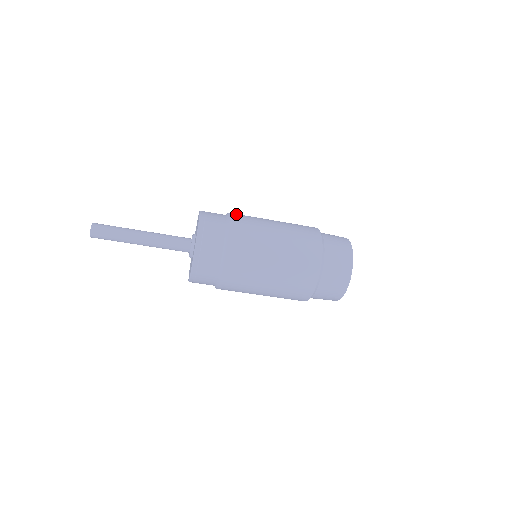
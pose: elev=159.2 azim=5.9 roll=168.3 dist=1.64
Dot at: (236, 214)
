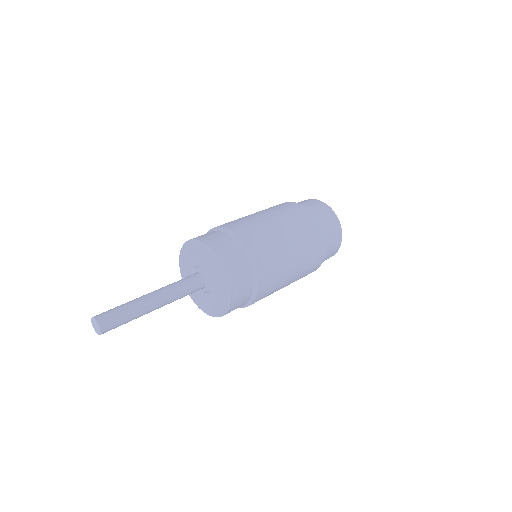
Dot at: (235, 227)
